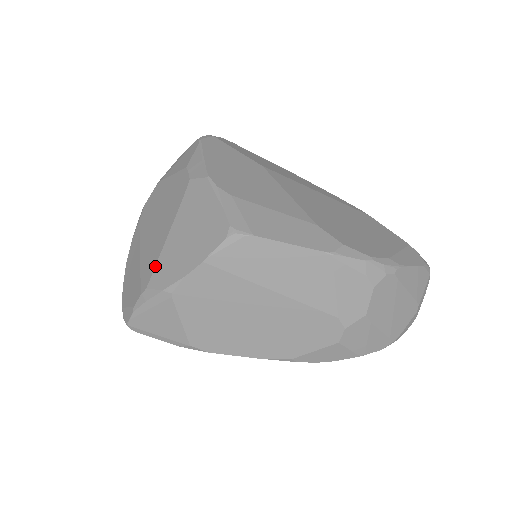
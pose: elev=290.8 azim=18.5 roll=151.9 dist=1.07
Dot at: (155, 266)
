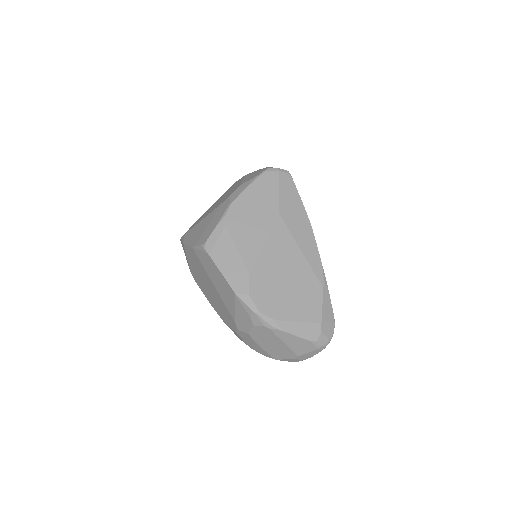
Dot at: (193, 227)
